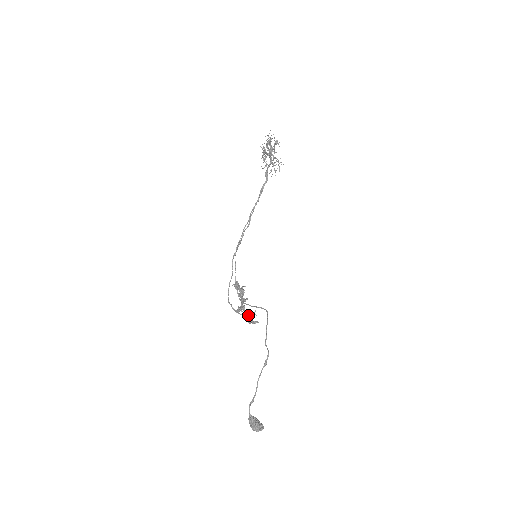
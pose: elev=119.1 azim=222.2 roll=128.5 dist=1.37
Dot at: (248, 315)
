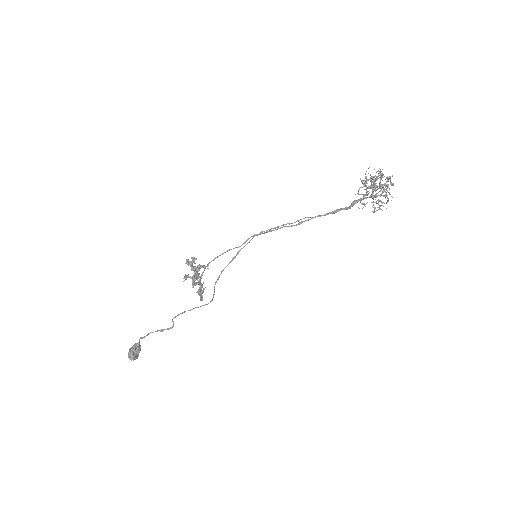
Dot at: (200, 287)
